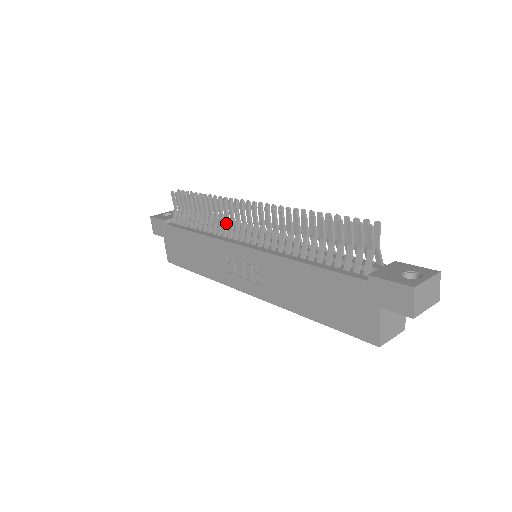
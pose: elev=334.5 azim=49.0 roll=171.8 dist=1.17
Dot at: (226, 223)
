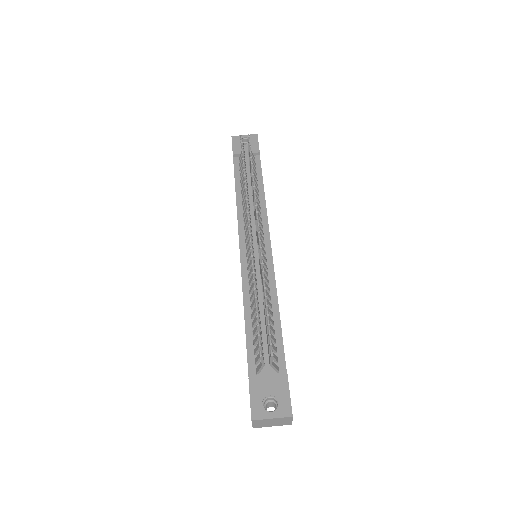
Dot at: occluded
